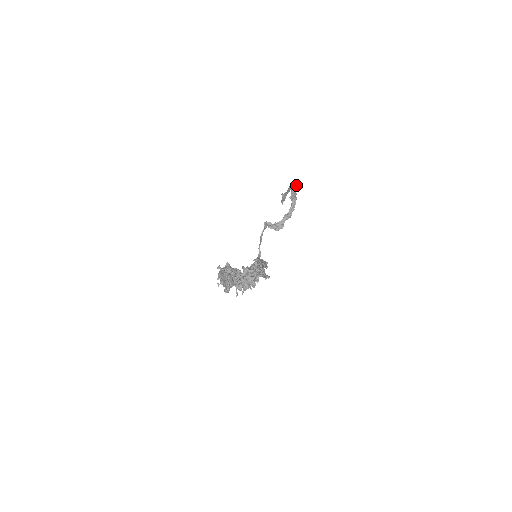
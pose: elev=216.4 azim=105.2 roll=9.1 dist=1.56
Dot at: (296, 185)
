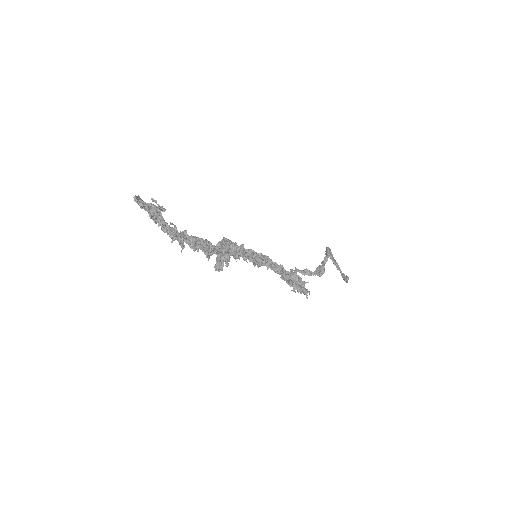
Dot at: (328, 247)
